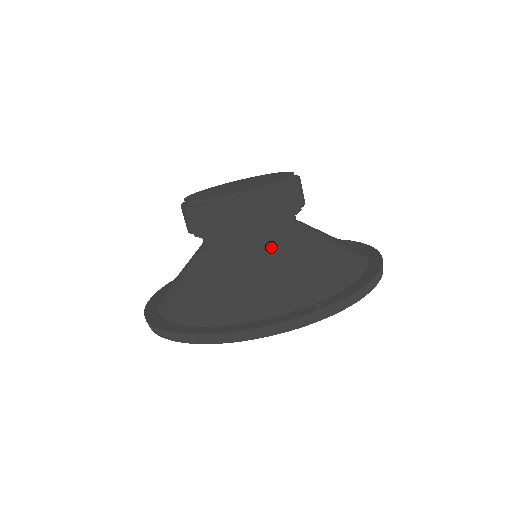
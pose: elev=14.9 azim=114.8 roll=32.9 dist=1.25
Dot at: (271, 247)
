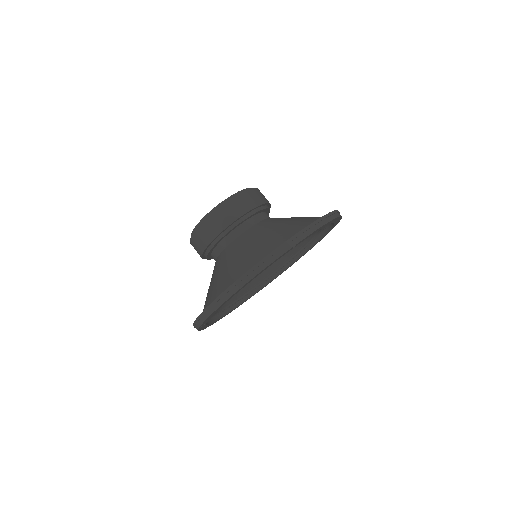
Dot at: (253, 231)
